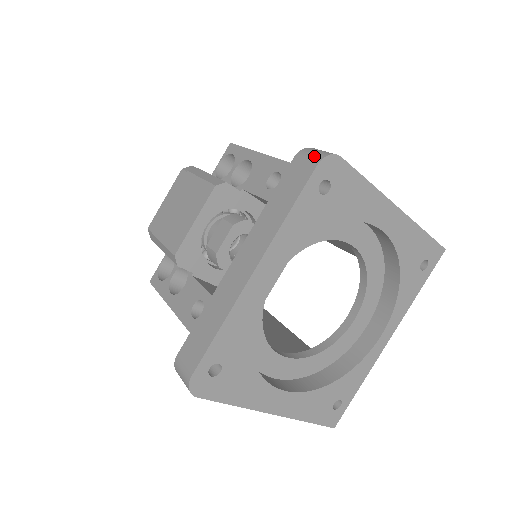
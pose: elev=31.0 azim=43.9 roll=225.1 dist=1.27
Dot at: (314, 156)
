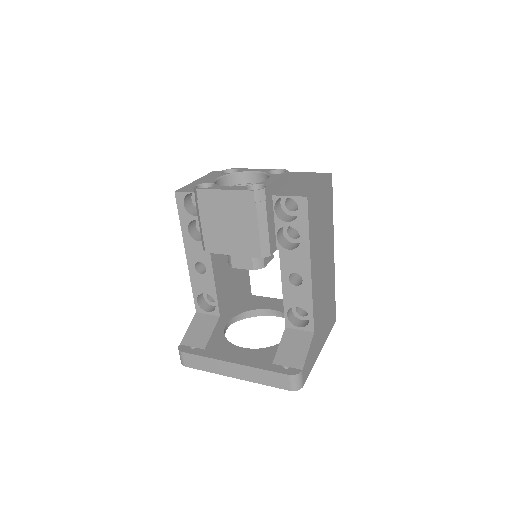
Dot at: (293, 386)
